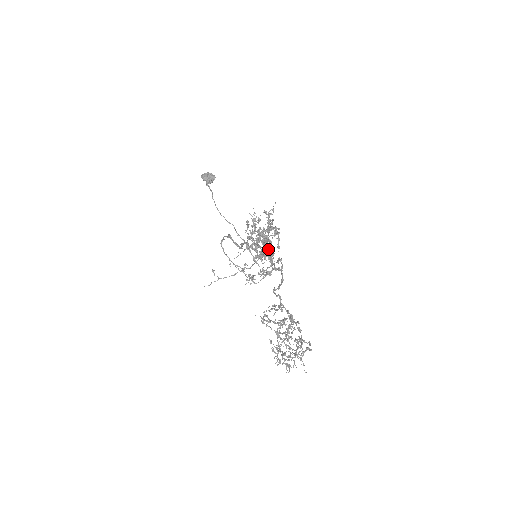
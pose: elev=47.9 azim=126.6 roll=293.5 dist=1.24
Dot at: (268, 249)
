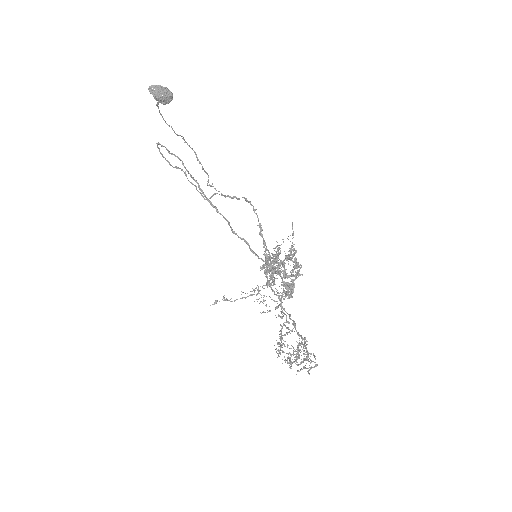
Dot at: (292, 291)
